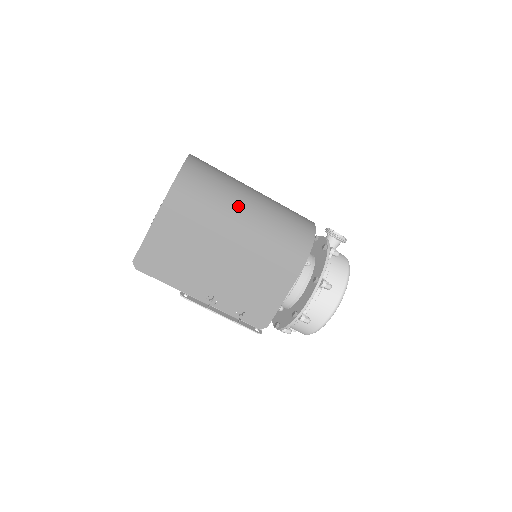
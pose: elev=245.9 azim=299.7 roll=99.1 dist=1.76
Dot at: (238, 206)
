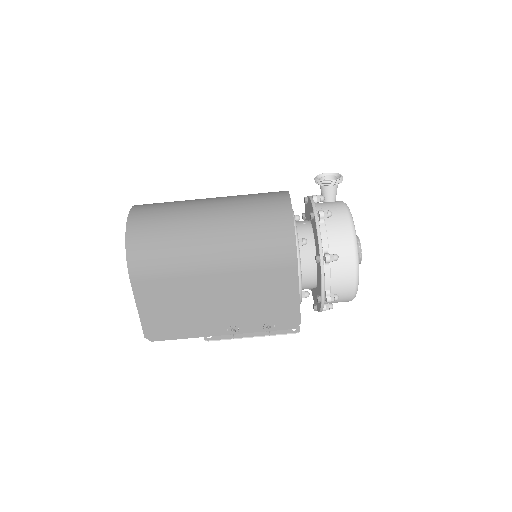
Dot at: (198, 237)
